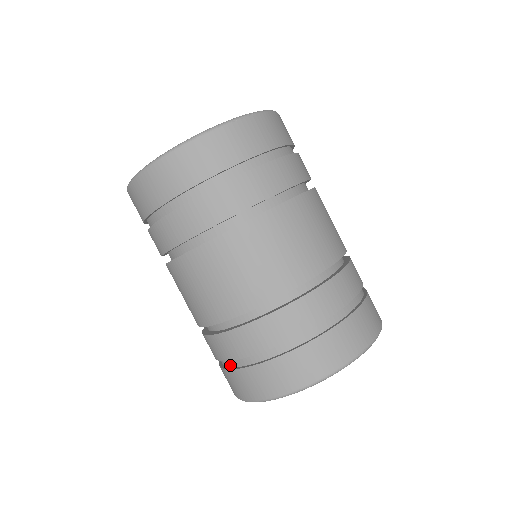
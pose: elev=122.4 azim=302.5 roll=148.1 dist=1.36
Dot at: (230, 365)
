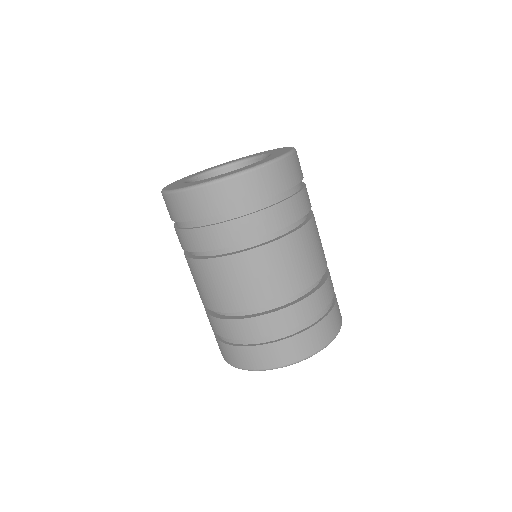
Dot at: (218, 335)
